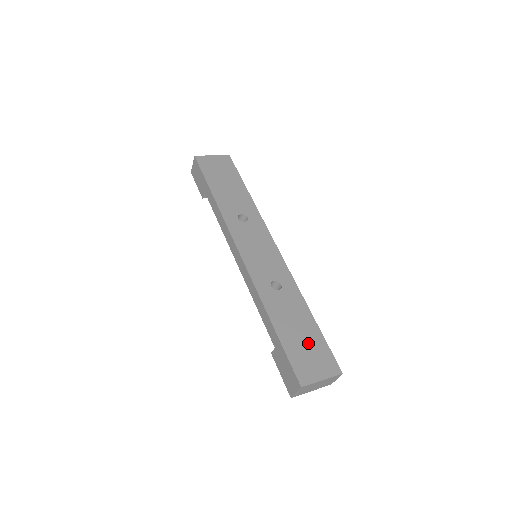
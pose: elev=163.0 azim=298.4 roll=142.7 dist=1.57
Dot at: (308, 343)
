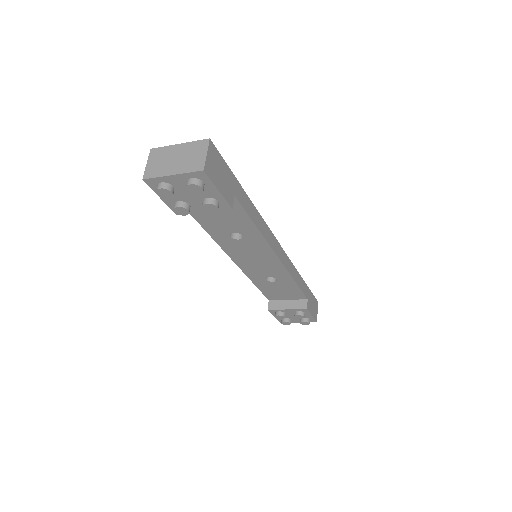
Dot at: occluded
